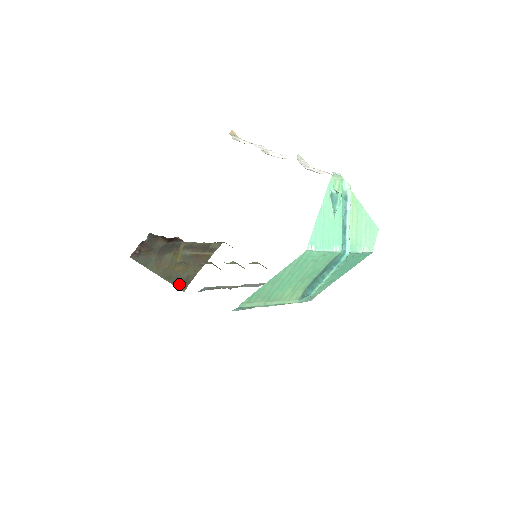
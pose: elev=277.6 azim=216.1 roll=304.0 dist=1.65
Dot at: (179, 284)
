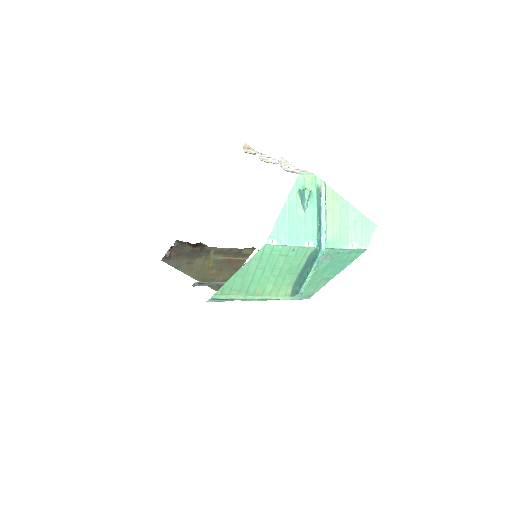
Dot at: (215, 286)
